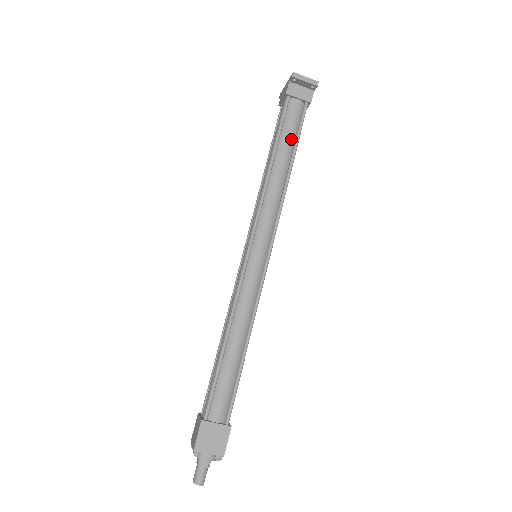
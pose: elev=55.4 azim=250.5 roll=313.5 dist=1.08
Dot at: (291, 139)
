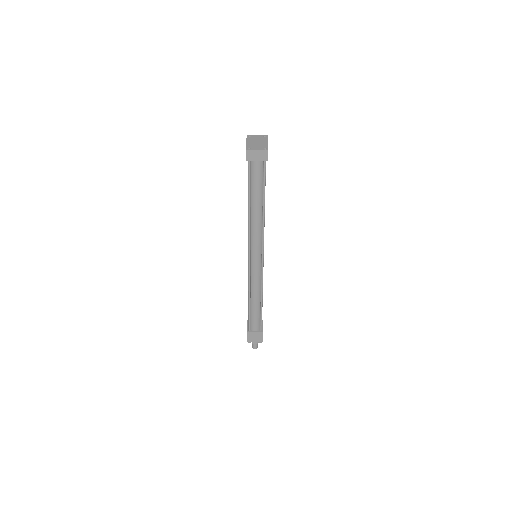
Dot at: (259, 190)
